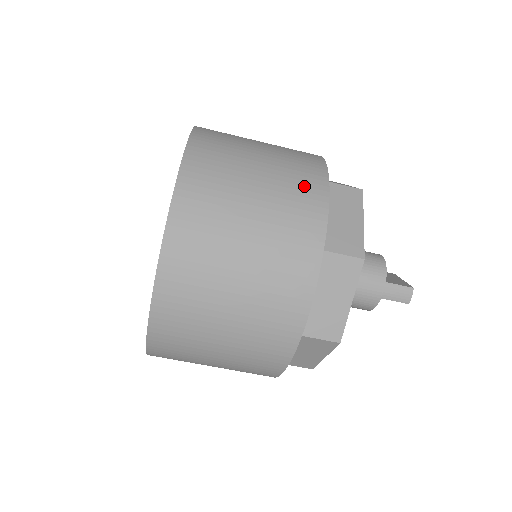
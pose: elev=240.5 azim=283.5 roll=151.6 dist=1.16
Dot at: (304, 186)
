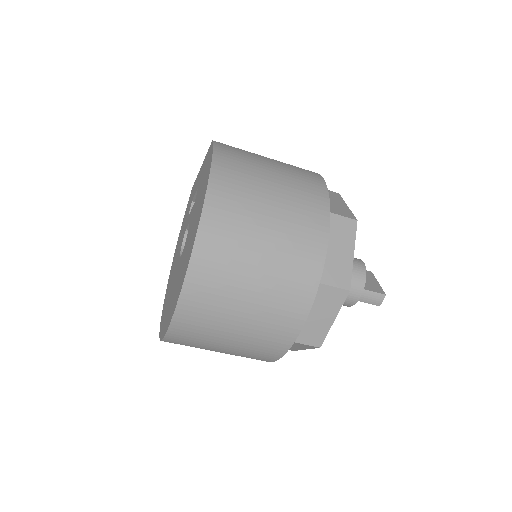
Dot at: (308, 227)
